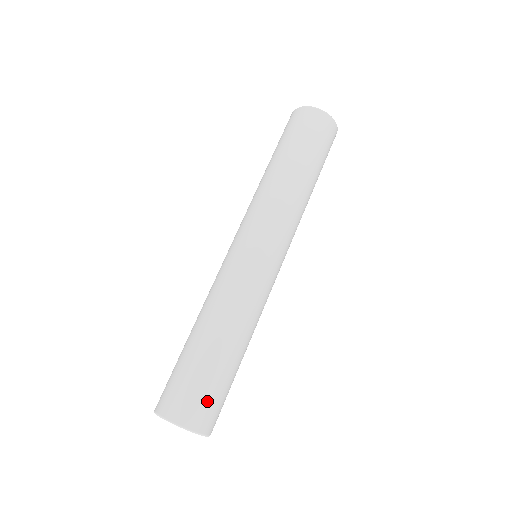
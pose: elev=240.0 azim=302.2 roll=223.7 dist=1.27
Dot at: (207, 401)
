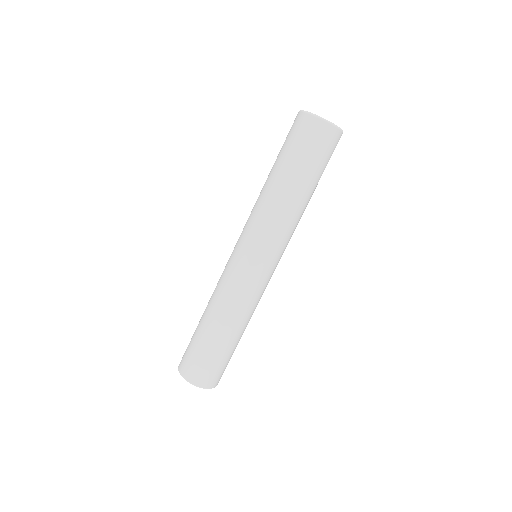
Dot at: (218, 371)
